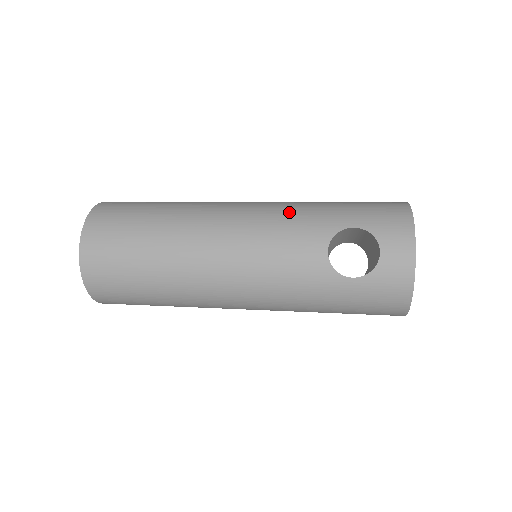
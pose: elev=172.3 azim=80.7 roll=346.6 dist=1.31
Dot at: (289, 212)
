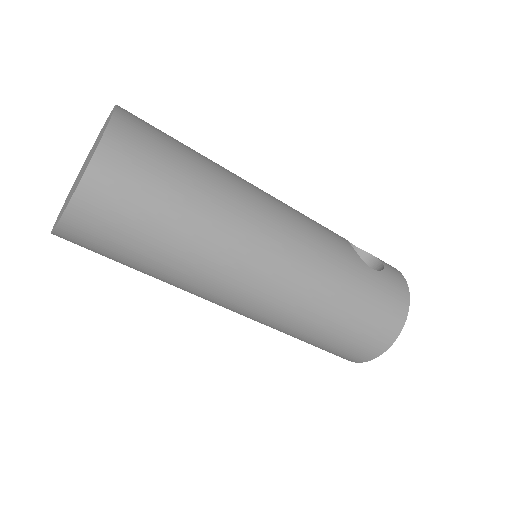
Dot at: occluded
